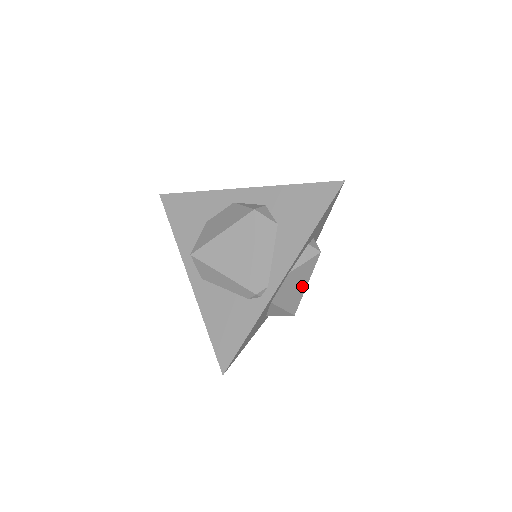
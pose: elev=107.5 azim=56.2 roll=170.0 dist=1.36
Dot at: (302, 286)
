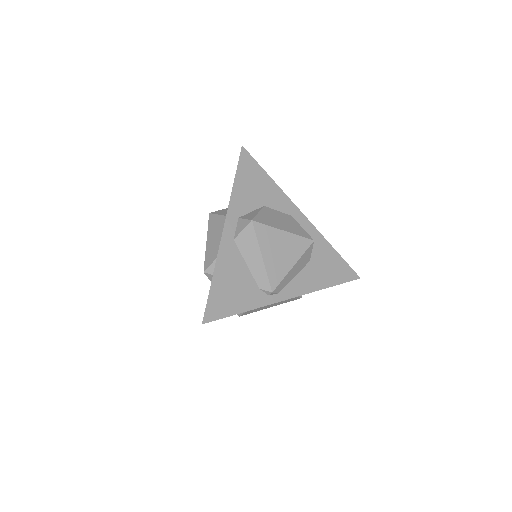
Dot at: (270, 306)
